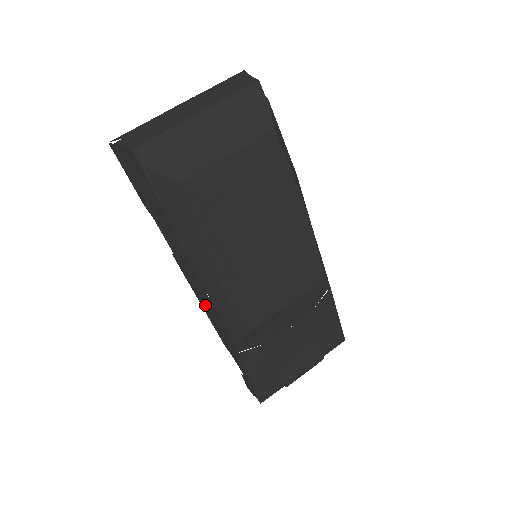
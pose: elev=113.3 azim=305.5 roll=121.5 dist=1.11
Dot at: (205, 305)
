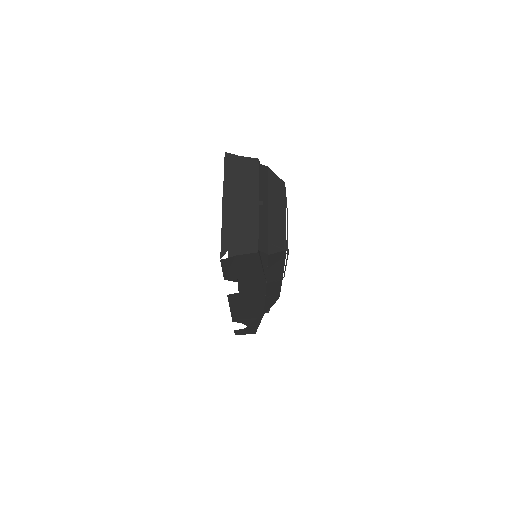
Dot at: (245, 307)
